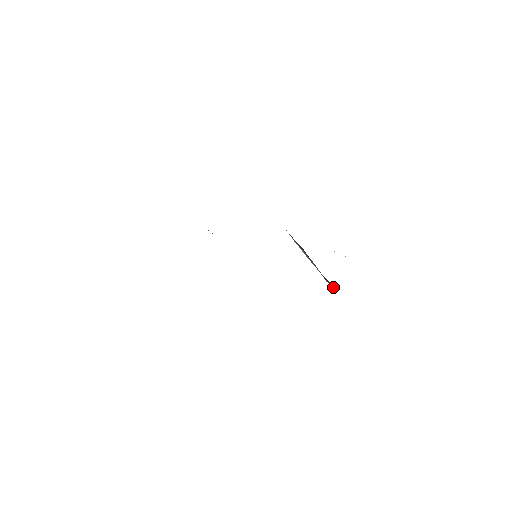
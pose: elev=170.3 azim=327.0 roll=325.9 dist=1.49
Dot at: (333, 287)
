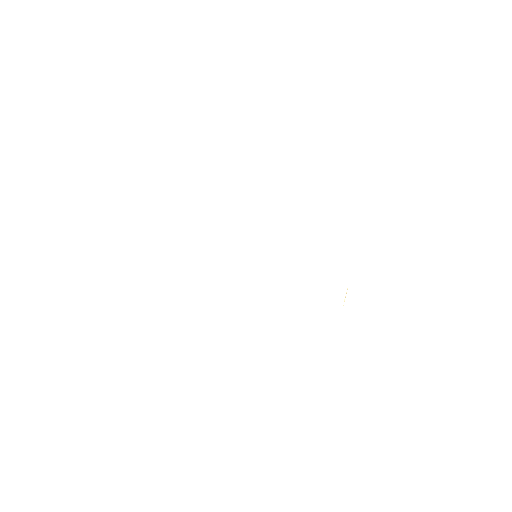
Dot at: occluded
